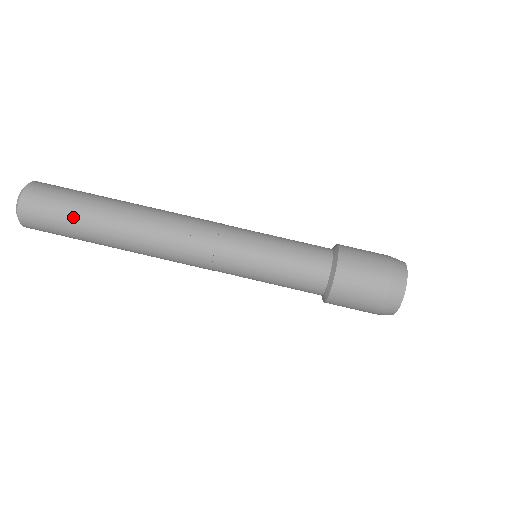
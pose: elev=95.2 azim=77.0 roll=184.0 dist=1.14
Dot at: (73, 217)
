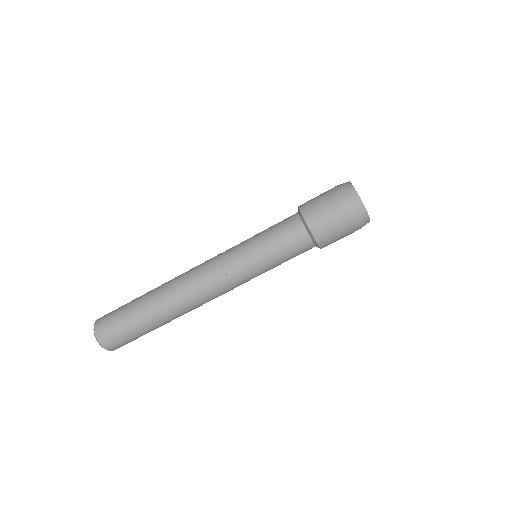
Dot at: (136, 327)
